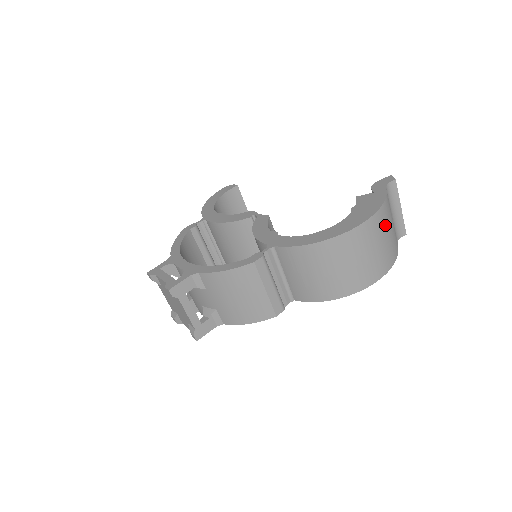
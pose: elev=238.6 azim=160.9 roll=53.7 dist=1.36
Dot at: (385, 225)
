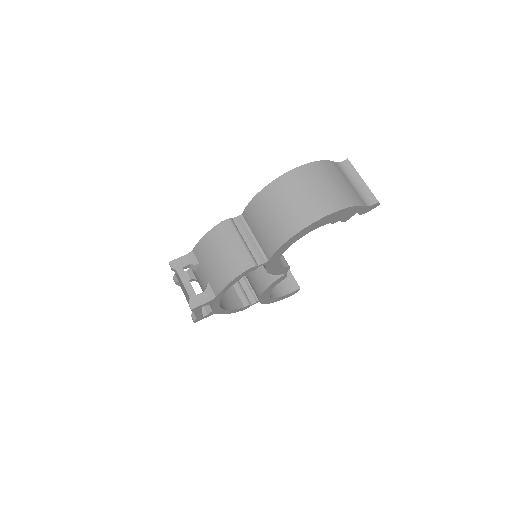
Dot at: (326, 175)
